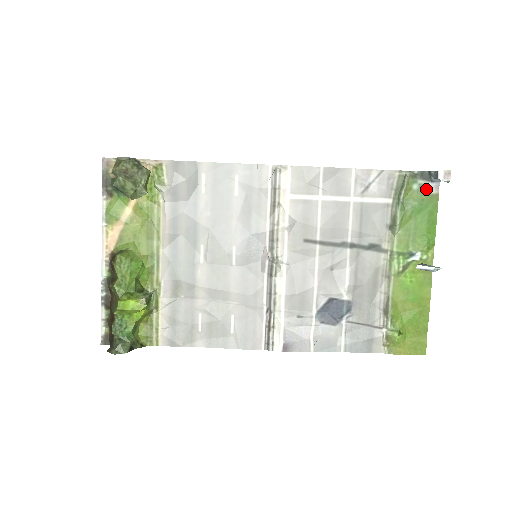
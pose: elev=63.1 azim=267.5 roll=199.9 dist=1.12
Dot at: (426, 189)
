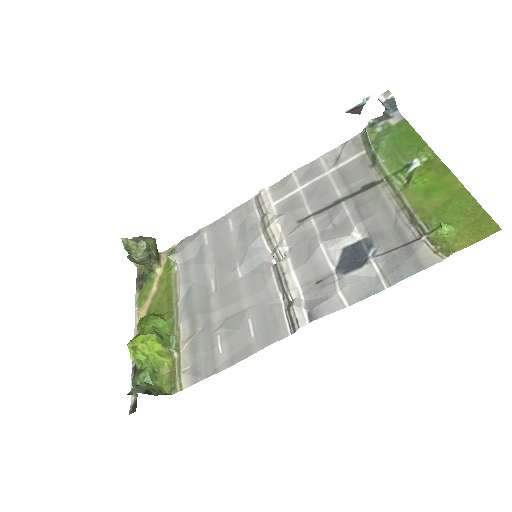
Dot at: (390, 124)
